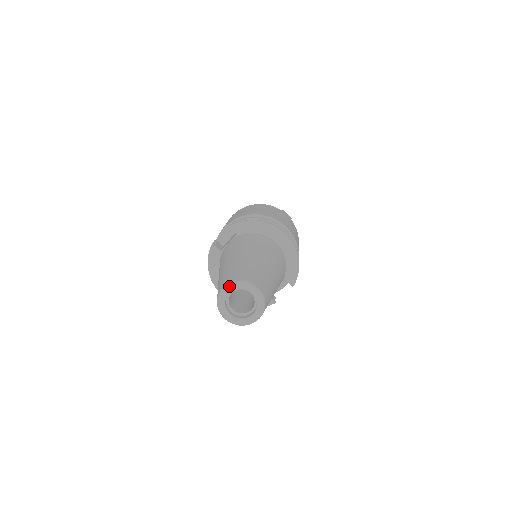
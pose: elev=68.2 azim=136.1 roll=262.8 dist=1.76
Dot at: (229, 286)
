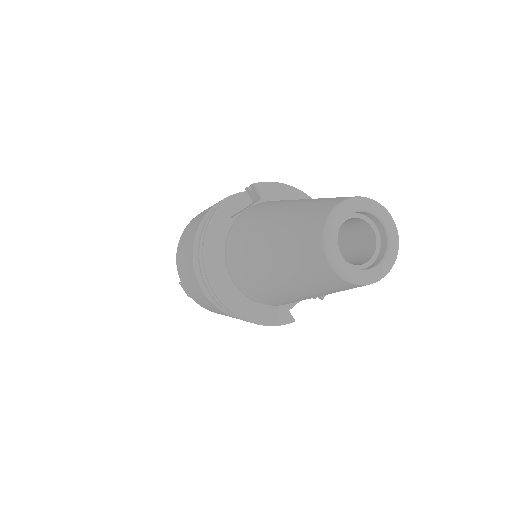
Dot at: (352, 201)
